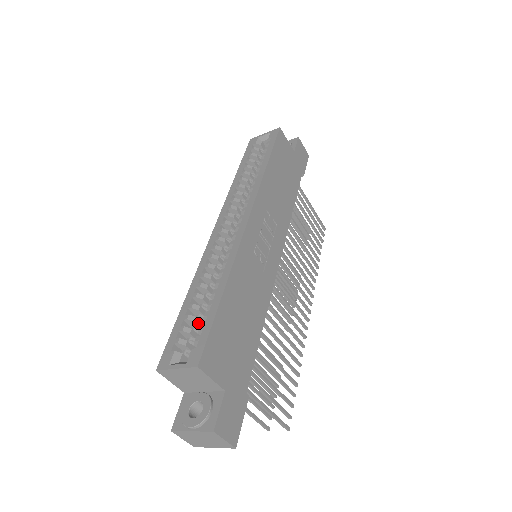
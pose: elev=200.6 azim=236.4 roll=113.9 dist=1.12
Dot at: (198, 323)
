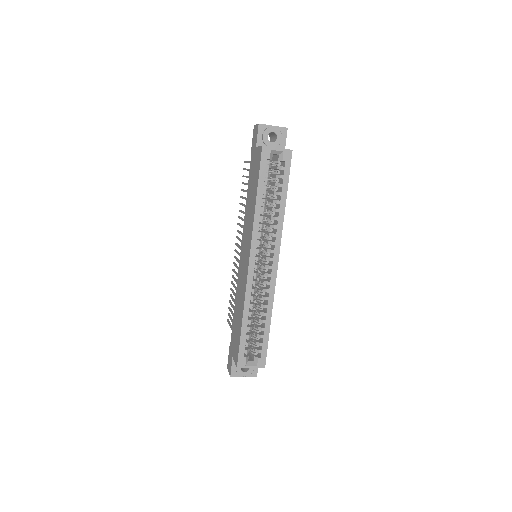
Dot at: (250, 335)
